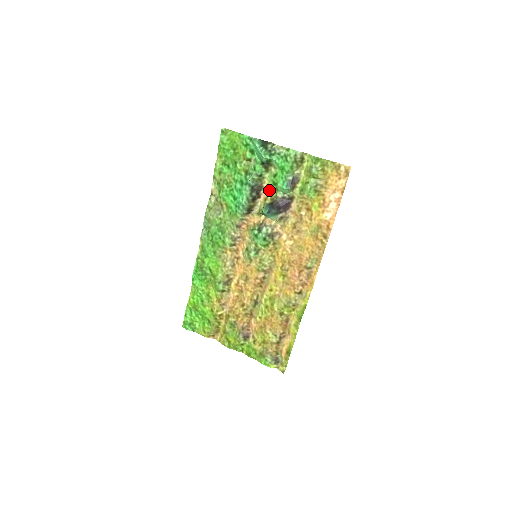
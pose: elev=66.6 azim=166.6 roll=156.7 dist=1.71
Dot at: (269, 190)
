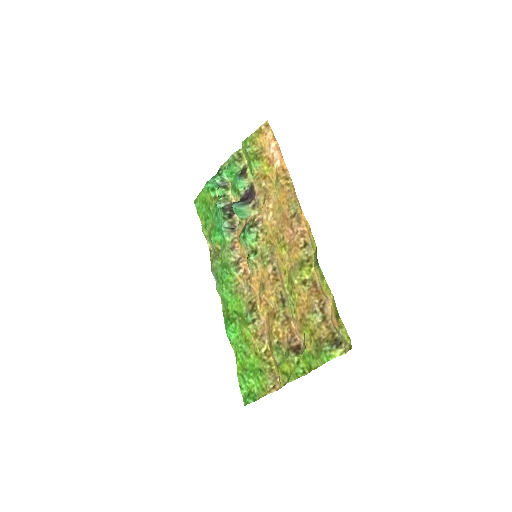
Dot at: (237, 200)
